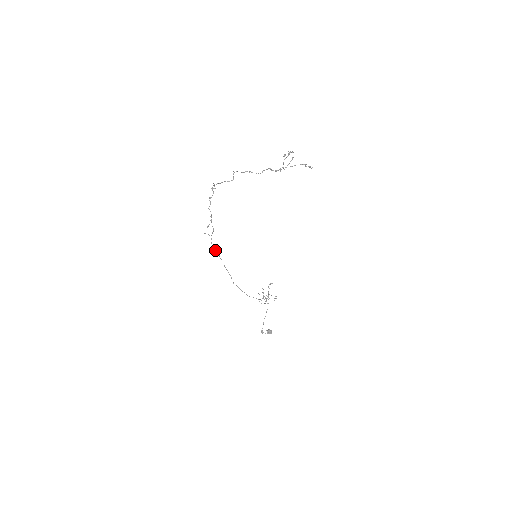
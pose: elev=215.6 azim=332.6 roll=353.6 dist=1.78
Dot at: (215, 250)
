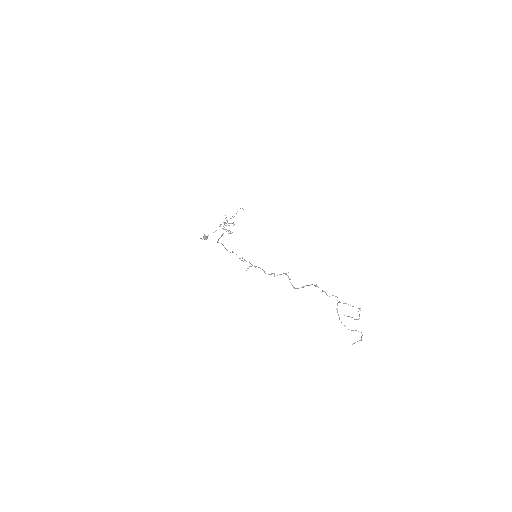
Dot at: (233, 252)
